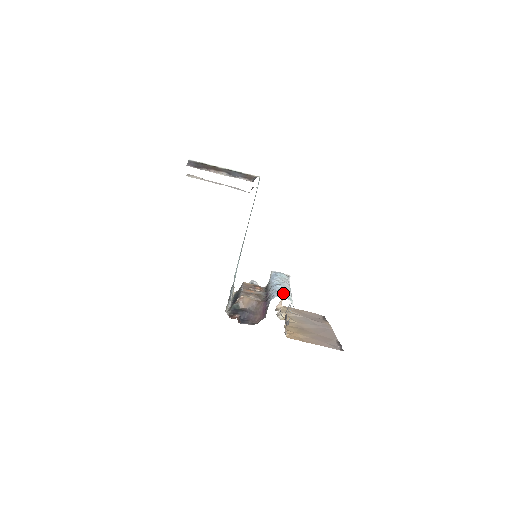
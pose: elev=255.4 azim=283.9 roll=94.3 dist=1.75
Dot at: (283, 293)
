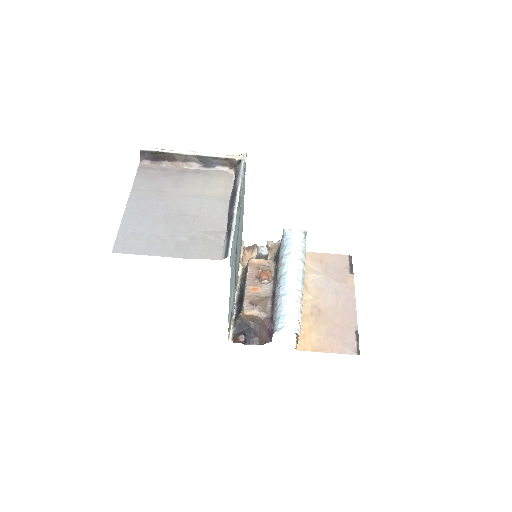
Dot at: (288, 316)
